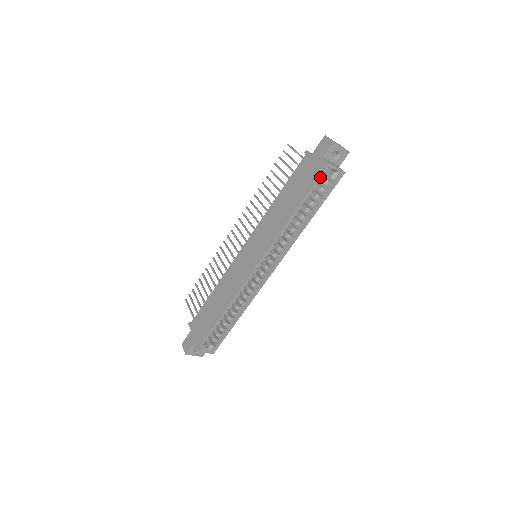
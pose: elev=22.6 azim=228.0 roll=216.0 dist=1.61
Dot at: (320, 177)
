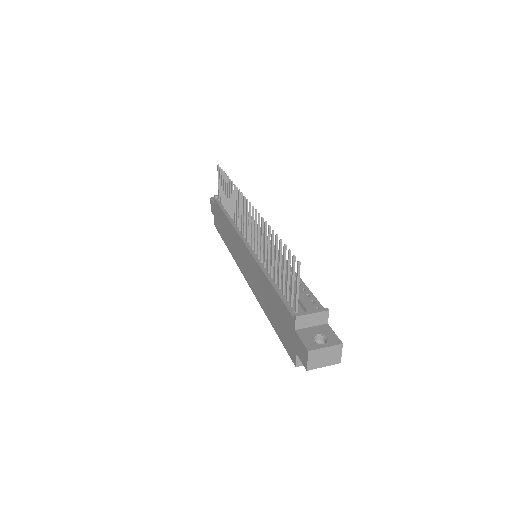
Dot at: (289, 352)
